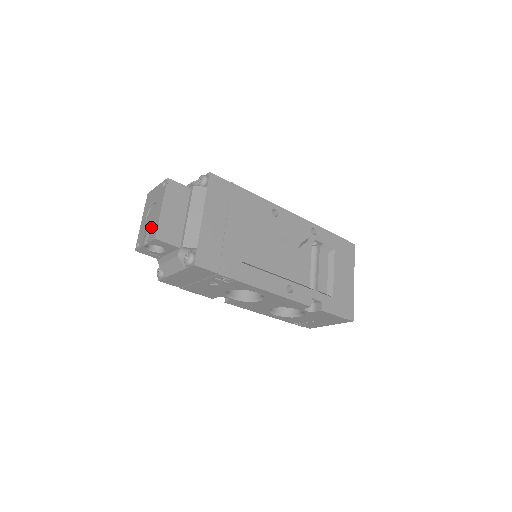
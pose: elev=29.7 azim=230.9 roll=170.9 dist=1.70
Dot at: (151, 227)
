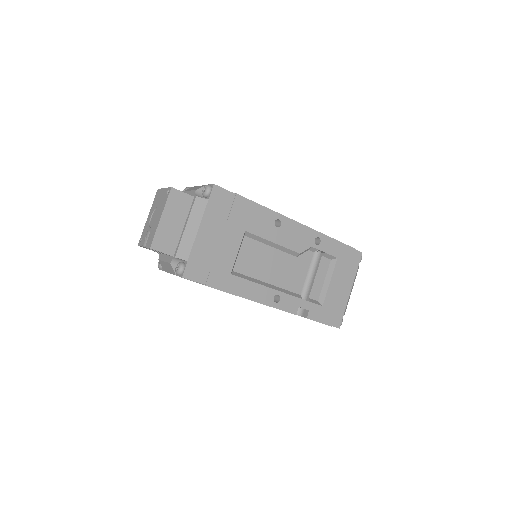
Dot at: (151, 232)
